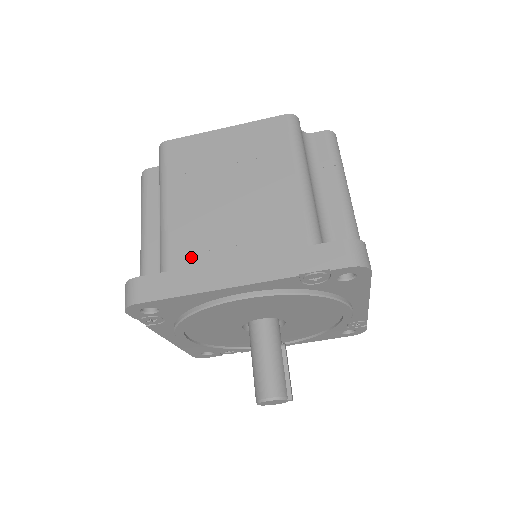
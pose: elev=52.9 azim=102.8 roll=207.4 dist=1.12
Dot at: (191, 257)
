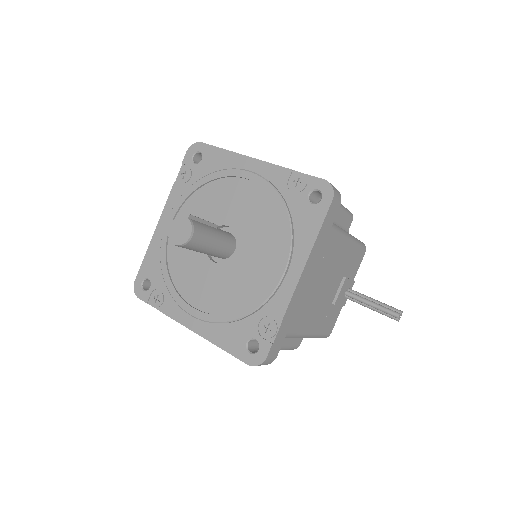
Dot at: occluded
